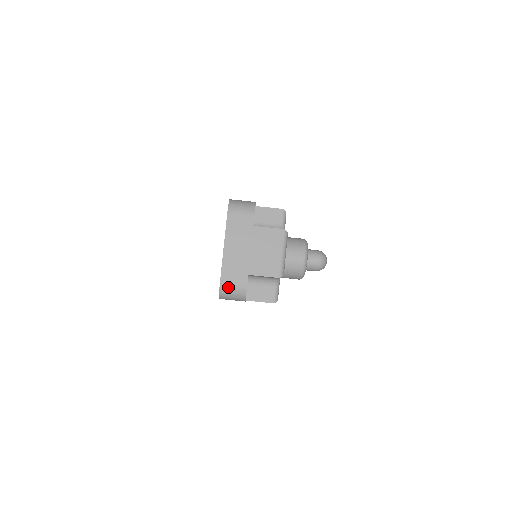
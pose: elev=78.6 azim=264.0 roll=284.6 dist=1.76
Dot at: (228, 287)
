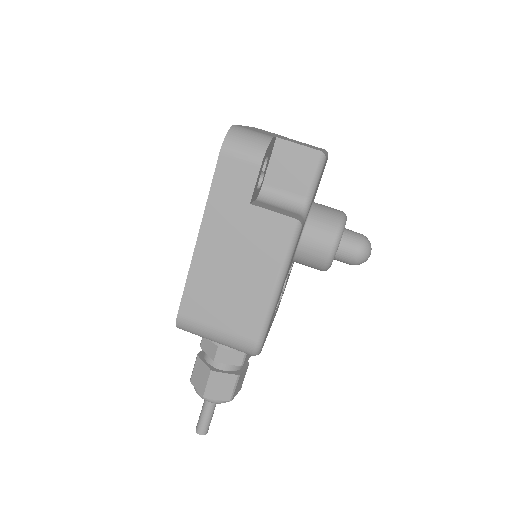
Dot at: (244, 130)
